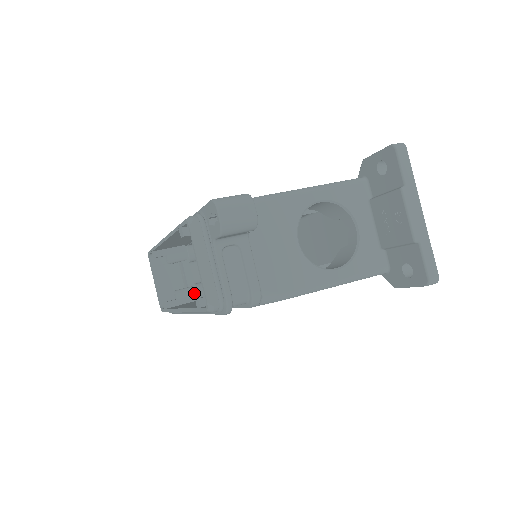
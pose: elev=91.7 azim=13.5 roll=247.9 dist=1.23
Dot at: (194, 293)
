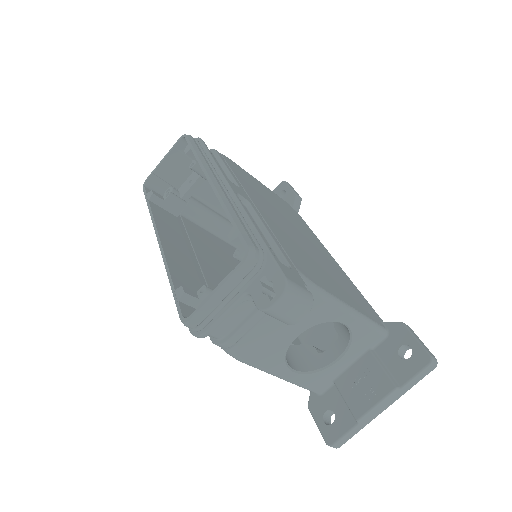
Dot at: (182, 209)
